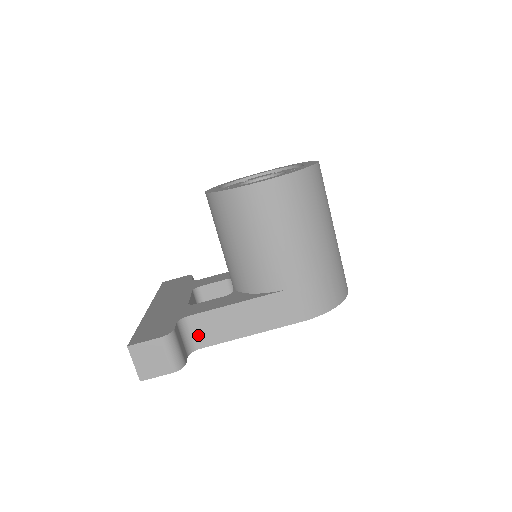
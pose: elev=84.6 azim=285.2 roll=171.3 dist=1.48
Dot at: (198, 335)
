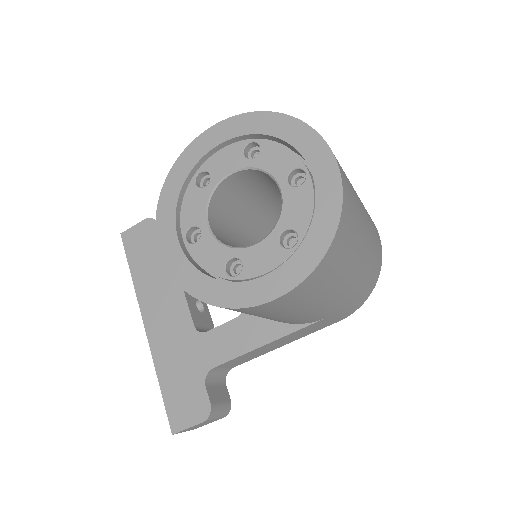
Dot at: (227, 367)
